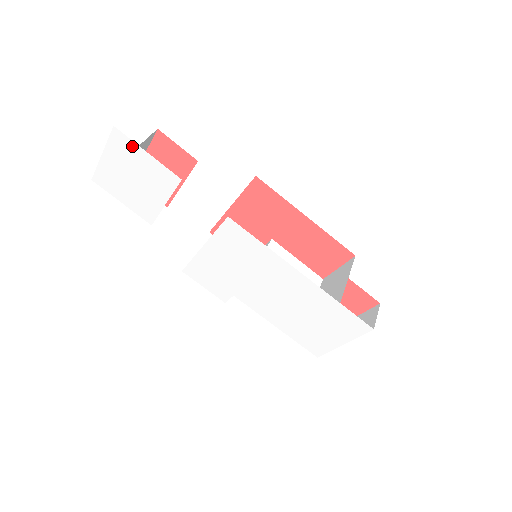
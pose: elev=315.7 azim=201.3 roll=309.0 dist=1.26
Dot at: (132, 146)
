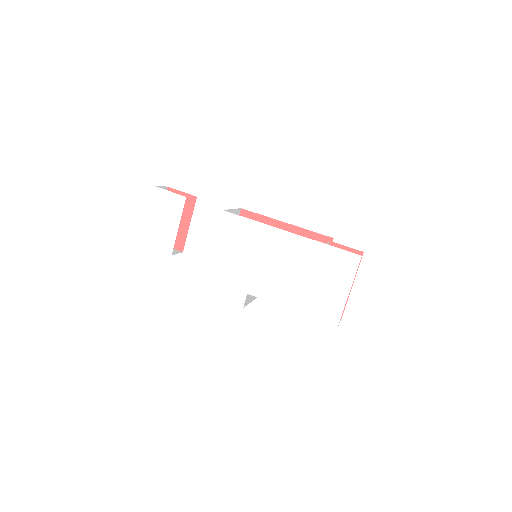
Dot at: (151, 189)
